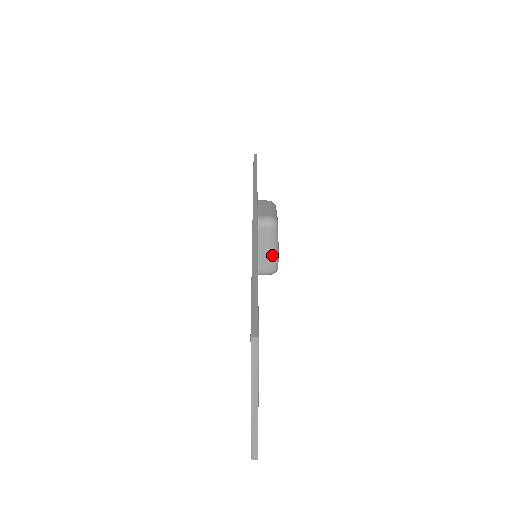
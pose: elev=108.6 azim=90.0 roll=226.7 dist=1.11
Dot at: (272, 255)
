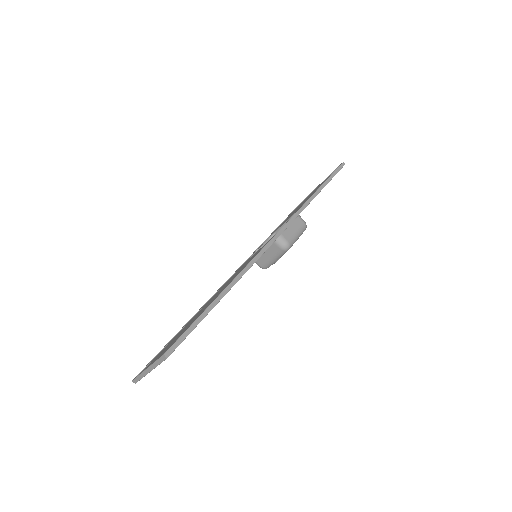
Dot at: (269, 261)
